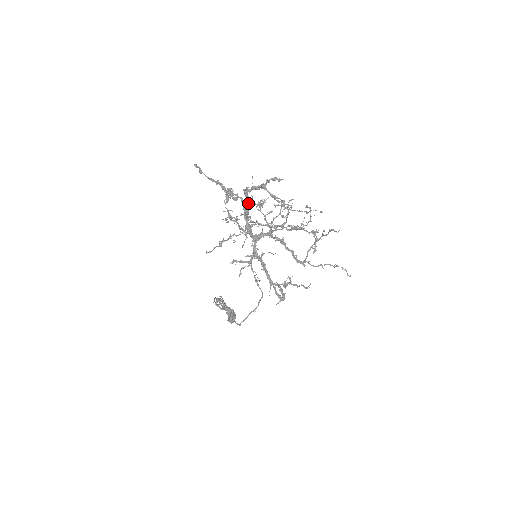
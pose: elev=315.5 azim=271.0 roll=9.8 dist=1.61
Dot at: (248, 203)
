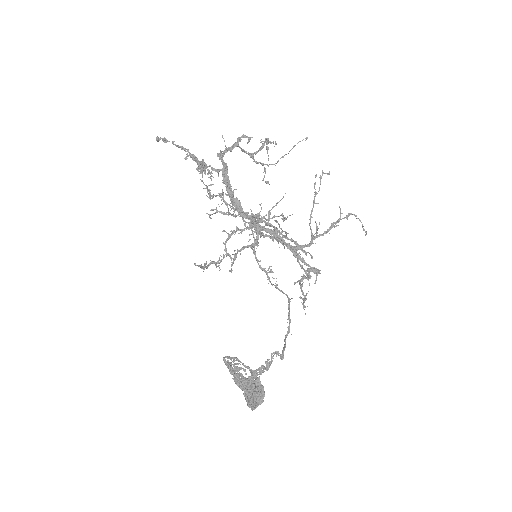
Dot at: (226, 172)
